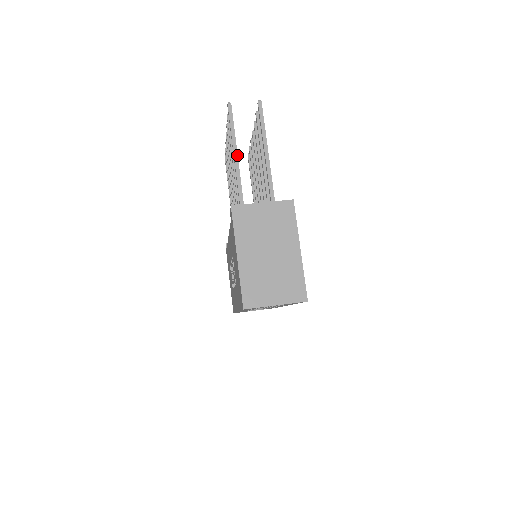
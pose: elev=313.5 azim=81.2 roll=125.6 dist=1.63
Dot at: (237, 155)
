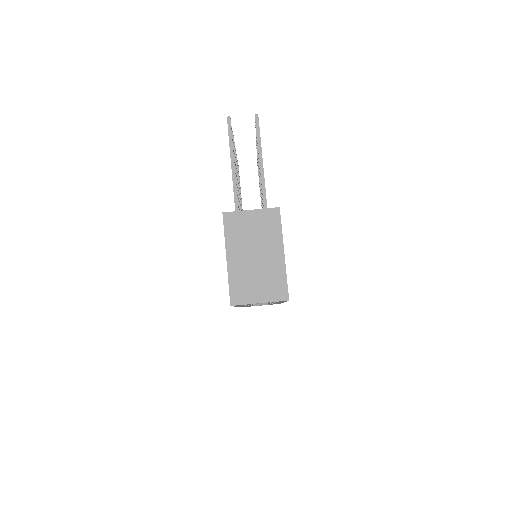
Dot at: (234, 165)
